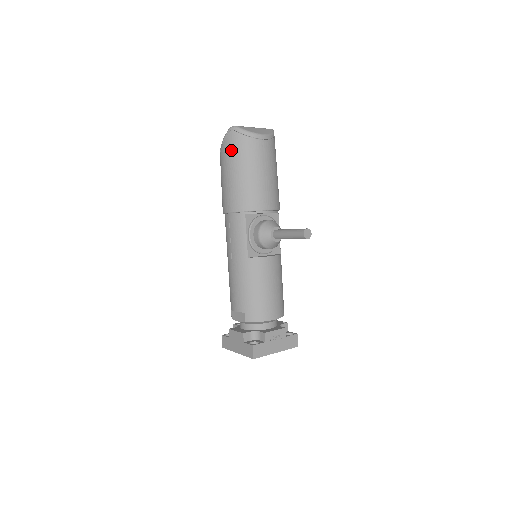
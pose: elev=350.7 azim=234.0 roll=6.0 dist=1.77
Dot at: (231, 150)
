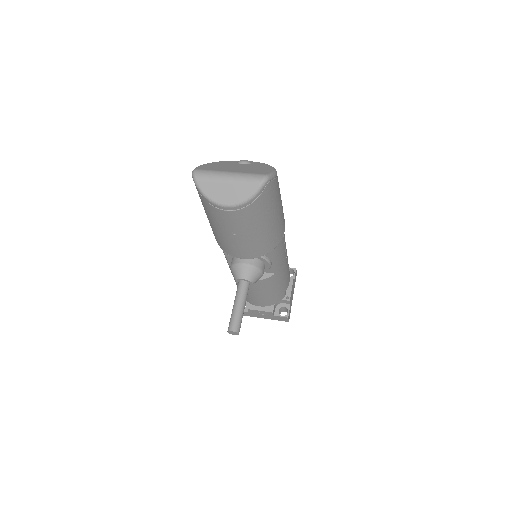
Dot at: occluded
